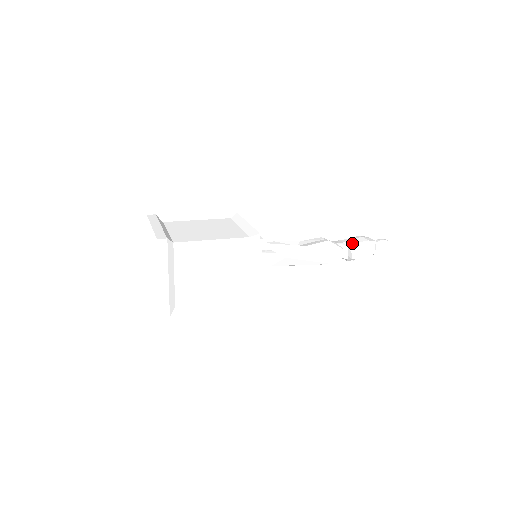
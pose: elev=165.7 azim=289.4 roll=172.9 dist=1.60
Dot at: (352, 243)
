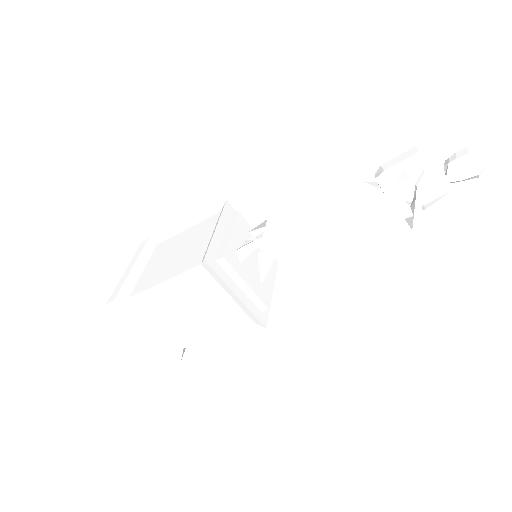
Dot at: occluded
